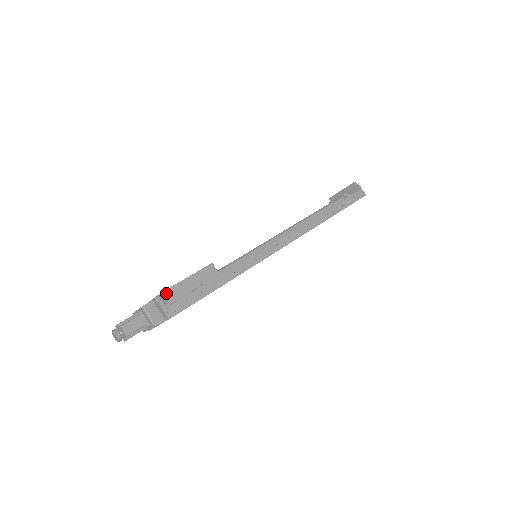
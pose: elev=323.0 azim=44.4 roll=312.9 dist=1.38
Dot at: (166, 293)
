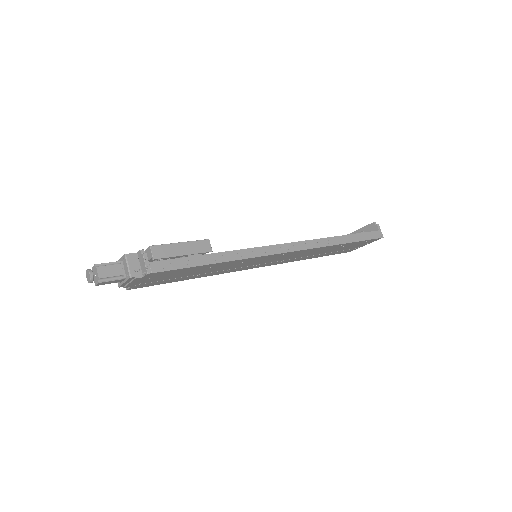
Dot at: (153, 248)
